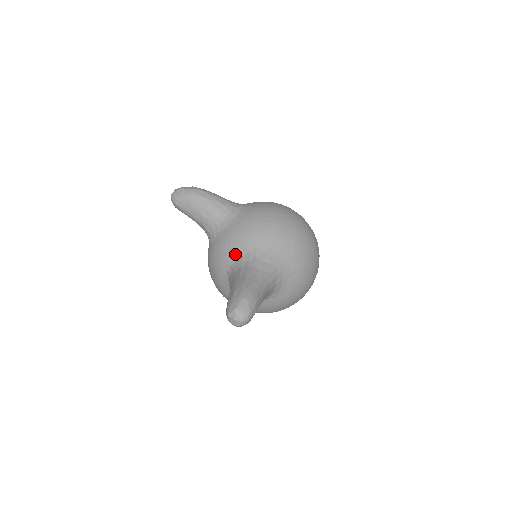
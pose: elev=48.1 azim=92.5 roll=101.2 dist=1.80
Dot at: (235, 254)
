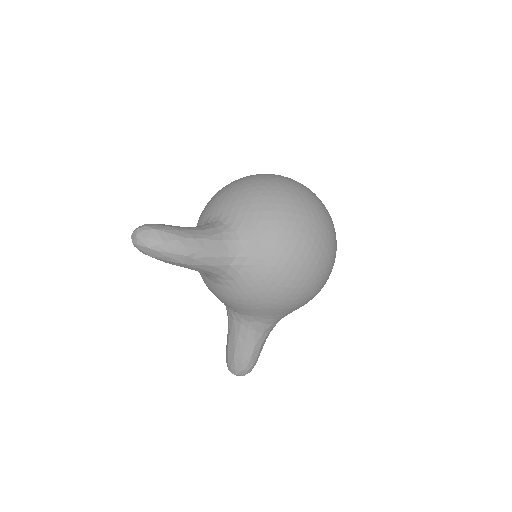
Dot at: (233, 309)
